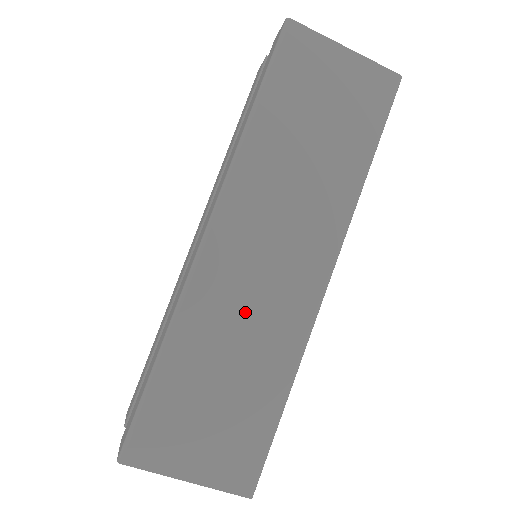
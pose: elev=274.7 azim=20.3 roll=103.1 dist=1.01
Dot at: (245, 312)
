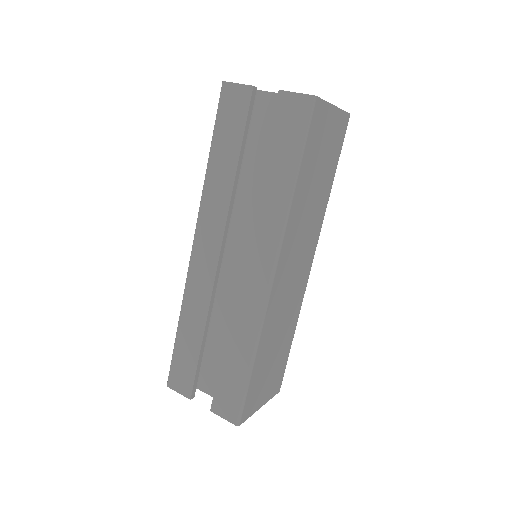
Dot at: (284, 309)
